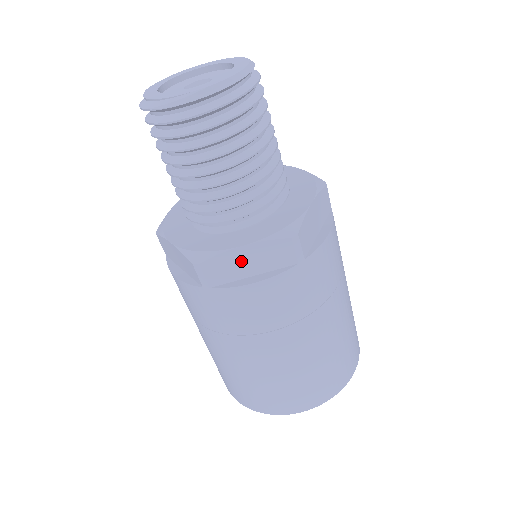
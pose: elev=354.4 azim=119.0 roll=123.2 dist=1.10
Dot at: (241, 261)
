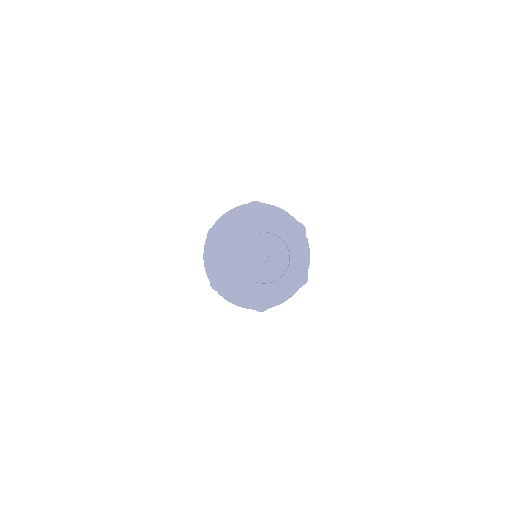
Dot at: occluded
